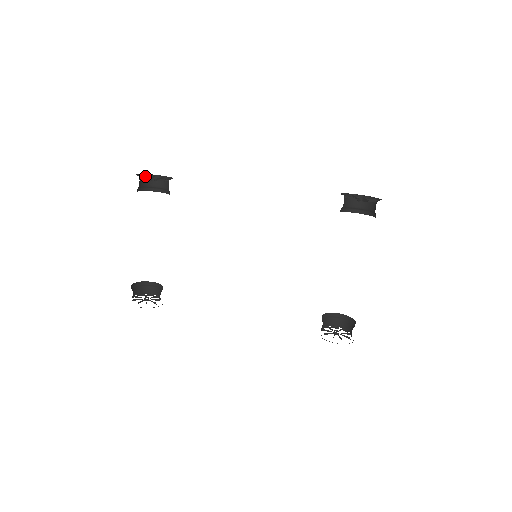
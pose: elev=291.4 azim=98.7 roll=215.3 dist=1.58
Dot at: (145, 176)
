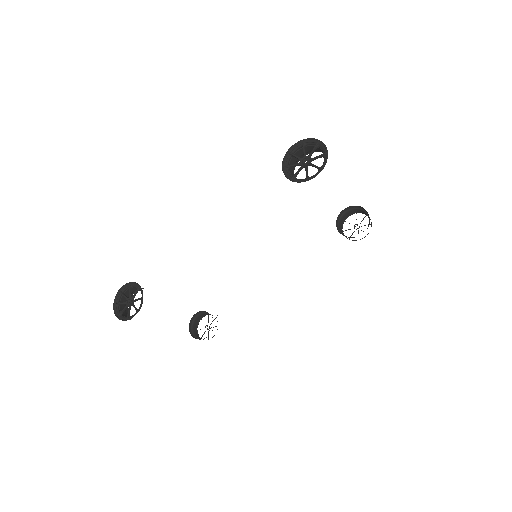
Dot at: (119, 304)
